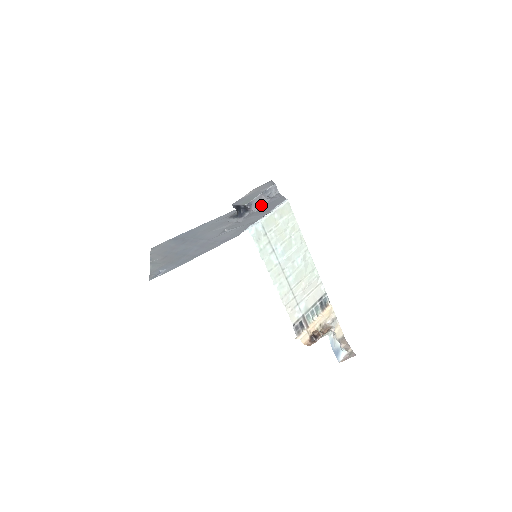
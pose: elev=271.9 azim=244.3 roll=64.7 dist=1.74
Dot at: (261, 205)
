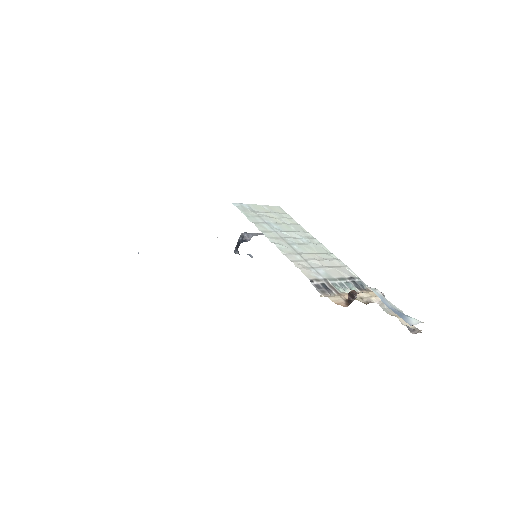
Dot at: occluded
